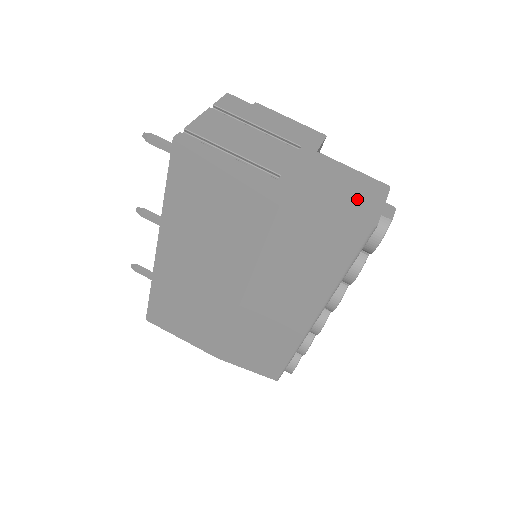
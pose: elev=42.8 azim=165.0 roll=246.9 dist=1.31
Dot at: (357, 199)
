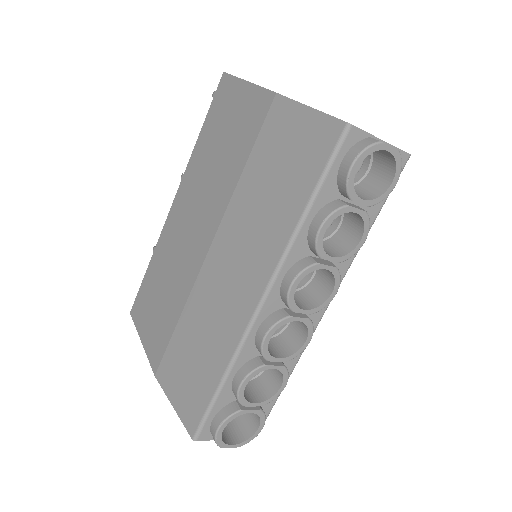
Dot at: occluded
